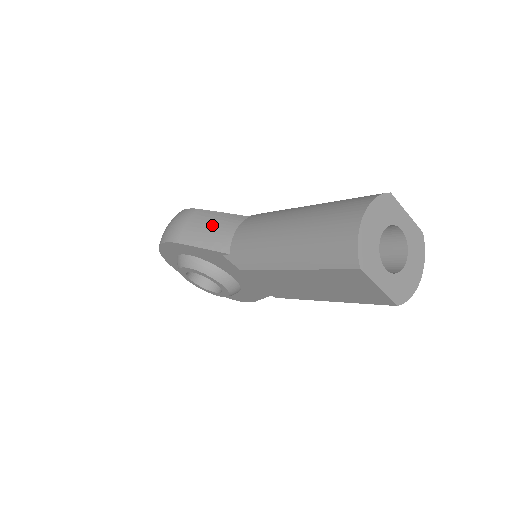
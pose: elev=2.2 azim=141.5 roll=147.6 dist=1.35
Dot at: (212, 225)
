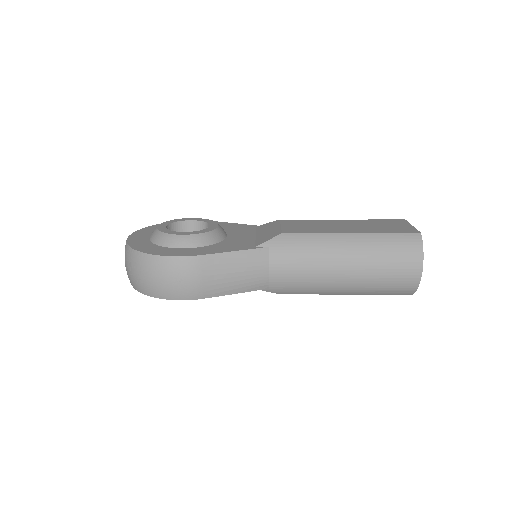
Dot at: (238, 272)
